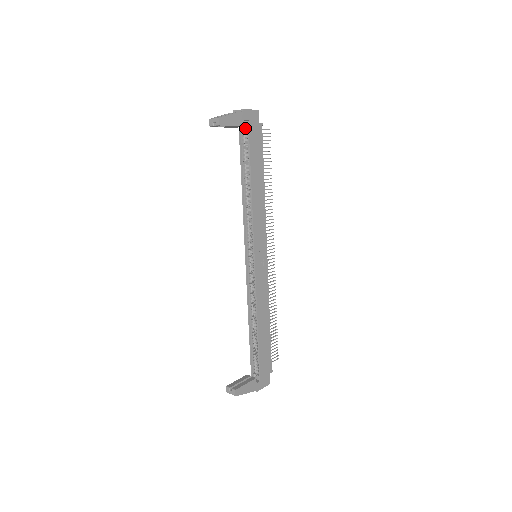
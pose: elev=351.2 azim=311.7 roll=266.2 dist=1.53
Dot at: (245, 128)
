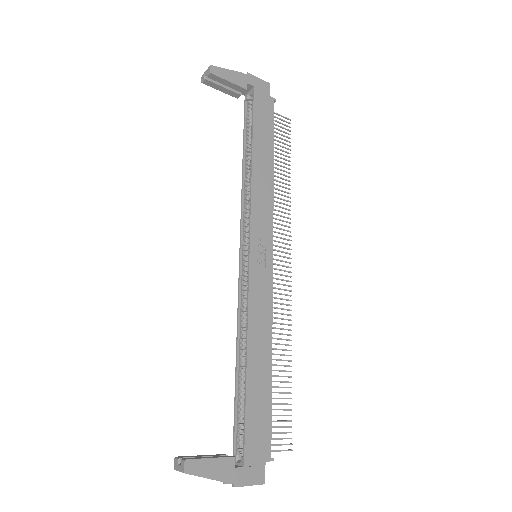
Dot at: occluded
